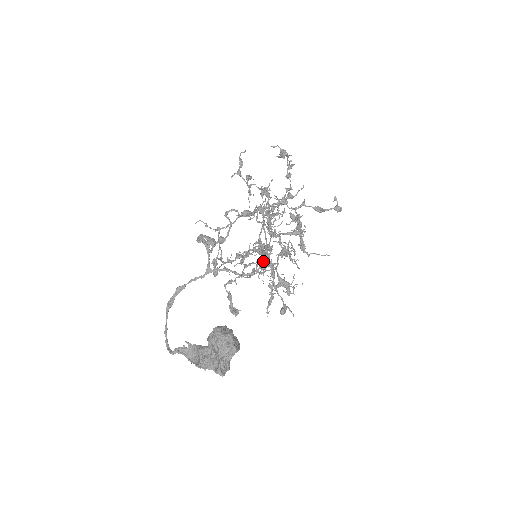
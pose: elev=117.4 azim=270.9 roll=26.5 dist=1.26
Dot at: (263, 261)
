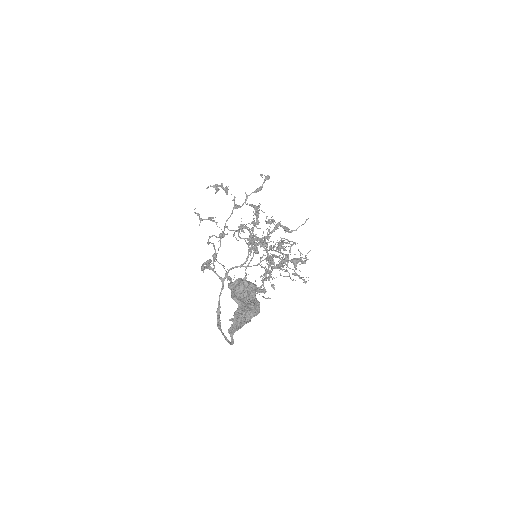
Dot at: (253, 247)
